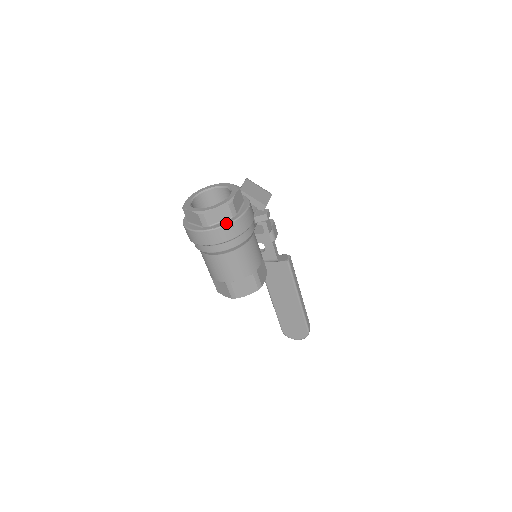
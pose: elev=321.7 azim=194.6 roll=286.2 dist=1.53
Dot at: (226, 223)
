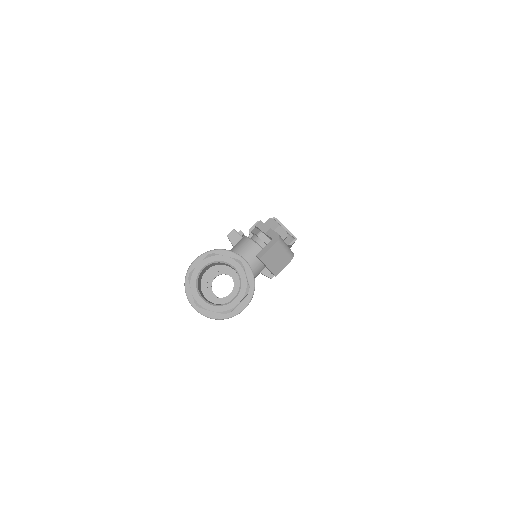
Dot at: (215, 318)
